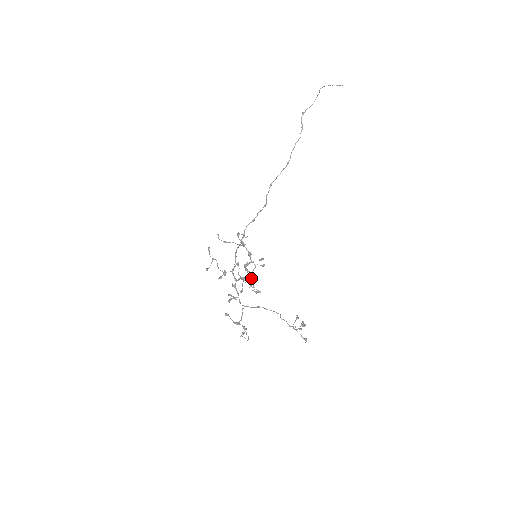
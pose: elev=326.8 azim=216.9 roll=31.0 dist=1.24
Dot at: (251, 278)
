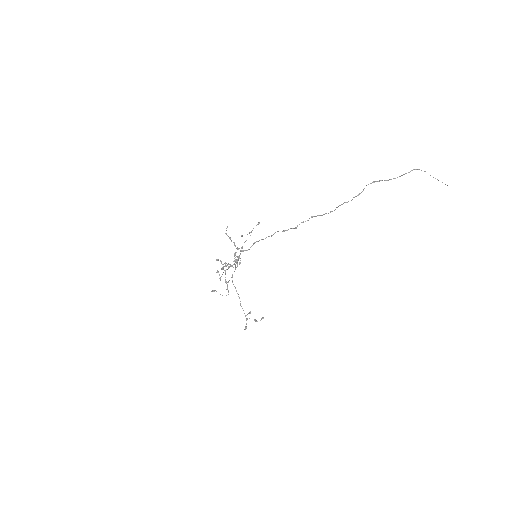
Dot at: (222, 268)
